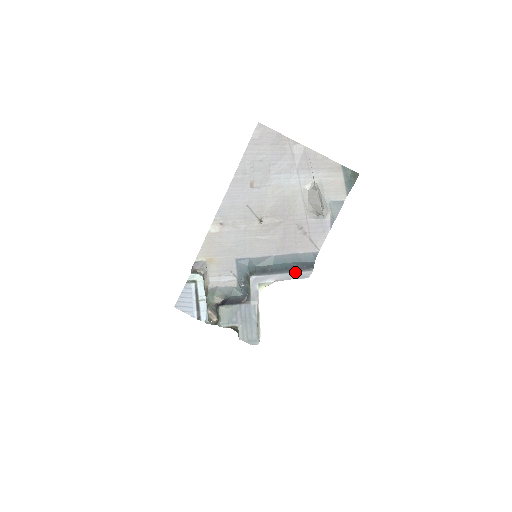
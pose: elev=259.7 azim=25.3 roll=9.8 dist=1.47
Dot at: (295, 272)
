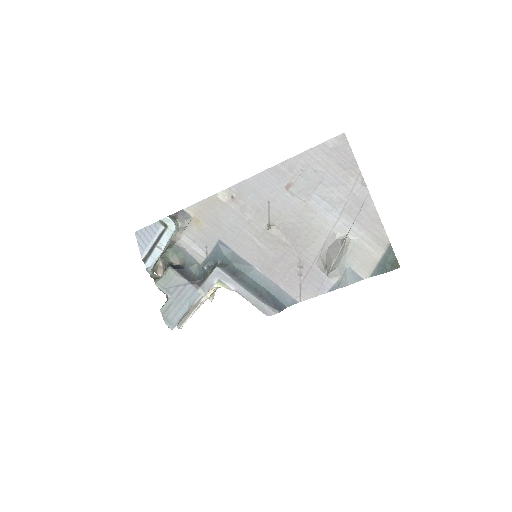
Dot at: (259, 300)
